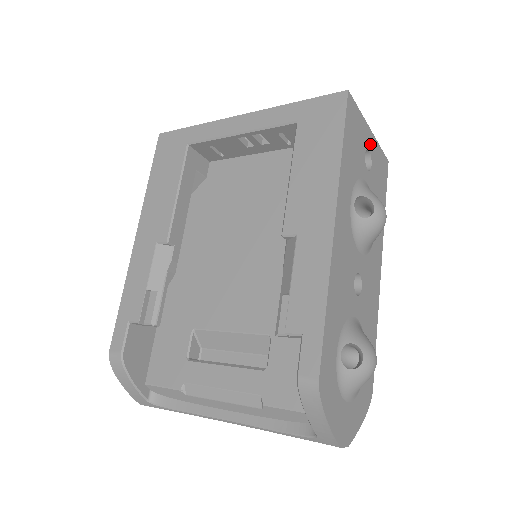
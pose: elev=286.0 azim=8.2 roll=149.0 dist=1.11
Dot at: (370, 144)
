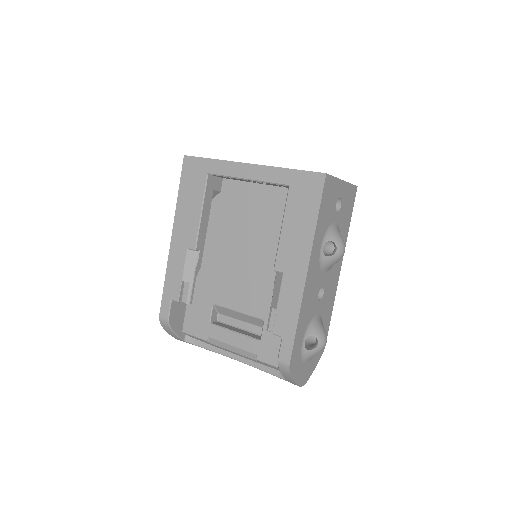
Dot at: (342, 191)
